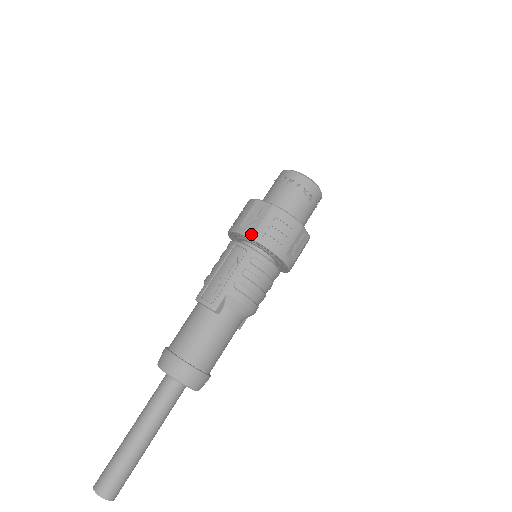
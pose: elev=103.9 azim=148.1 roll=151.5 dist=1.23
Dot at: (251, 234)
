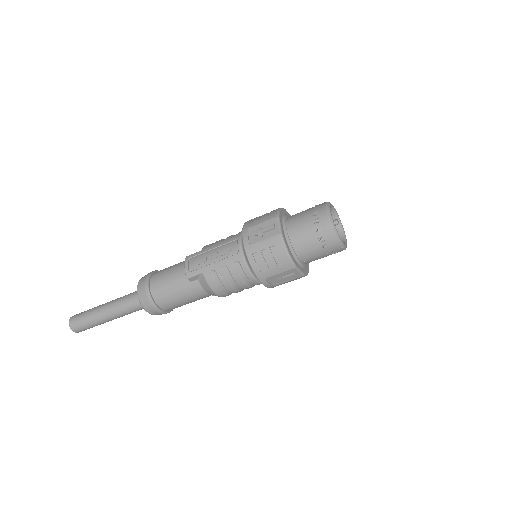
Dot at: (247, 244)
